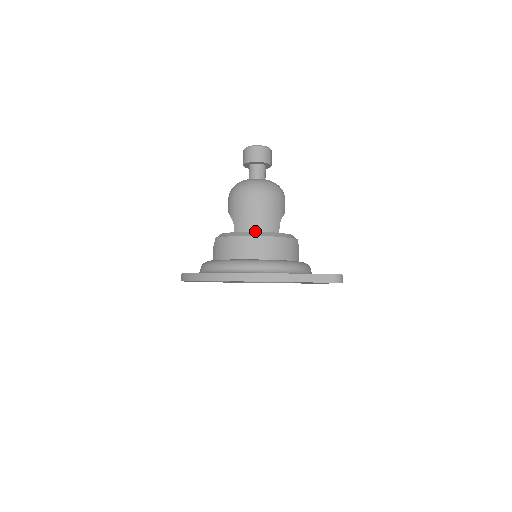
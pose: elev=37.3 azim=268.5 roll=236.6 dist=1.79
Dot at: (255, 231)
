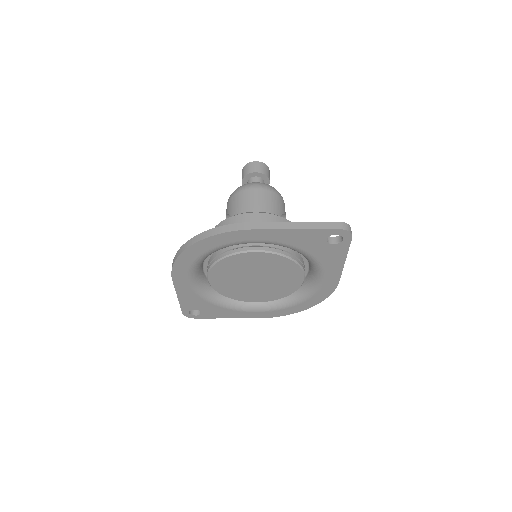
Dot at: occluded
